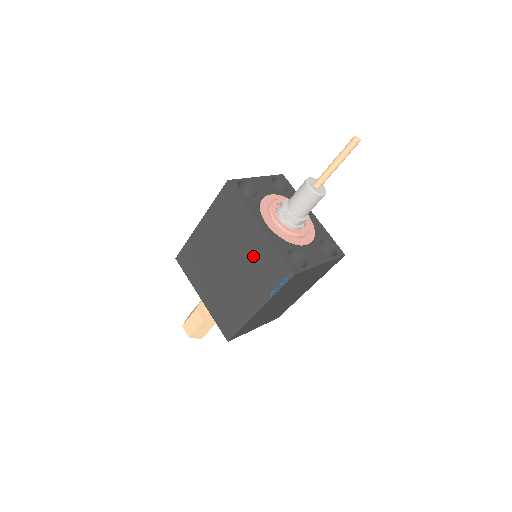
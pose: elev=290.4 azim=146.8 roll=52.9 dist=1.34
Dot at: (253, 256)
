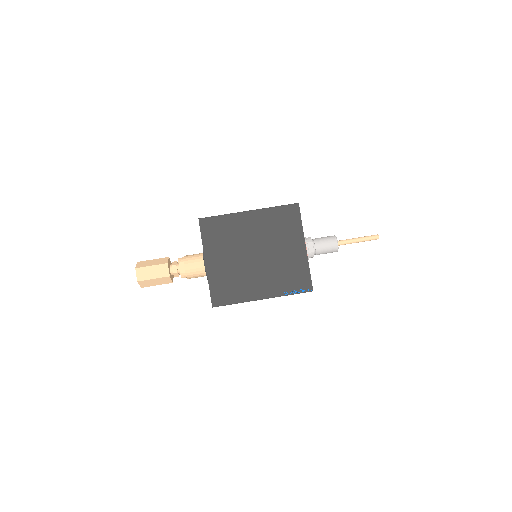
Dot at: (286, 262)
